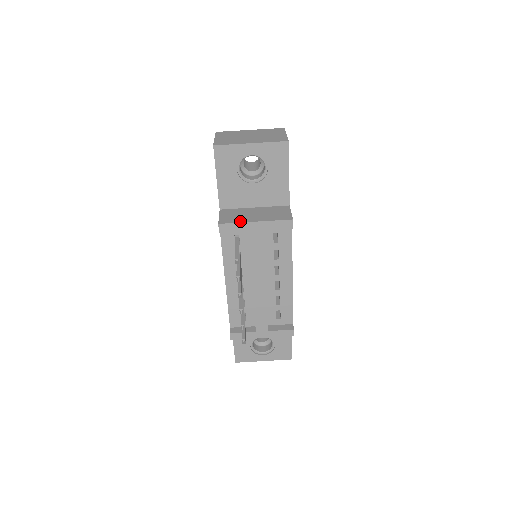
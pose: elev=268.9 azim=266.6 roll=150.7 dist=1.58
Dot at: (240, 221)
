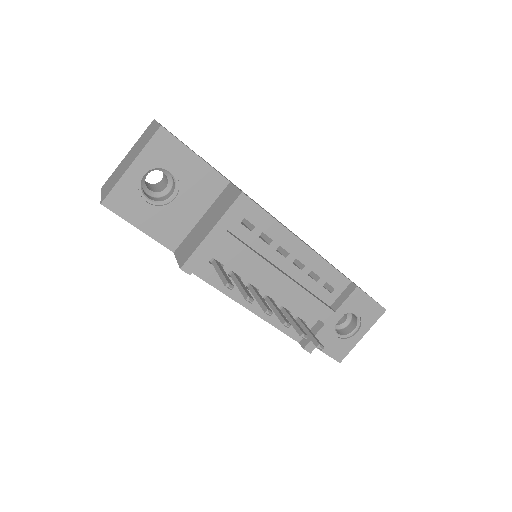
Dot at: (197, 245)
